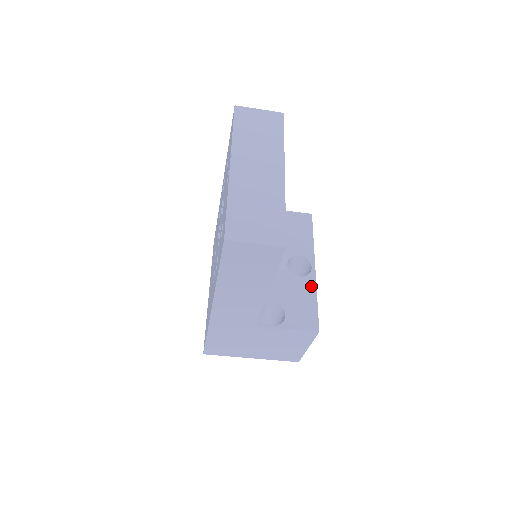
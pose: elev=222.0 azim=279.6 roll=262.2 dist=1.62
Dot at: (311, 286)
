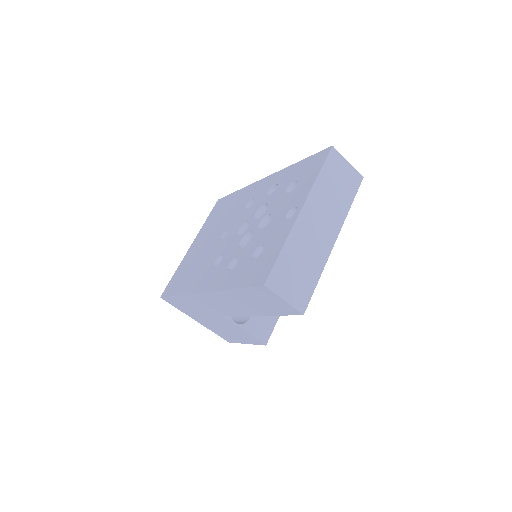
Dot at: occluded
